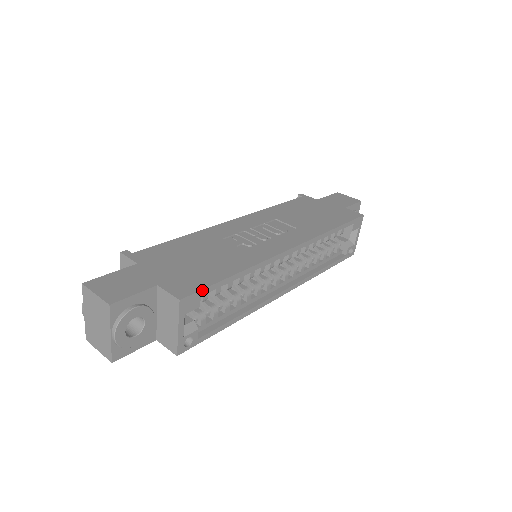
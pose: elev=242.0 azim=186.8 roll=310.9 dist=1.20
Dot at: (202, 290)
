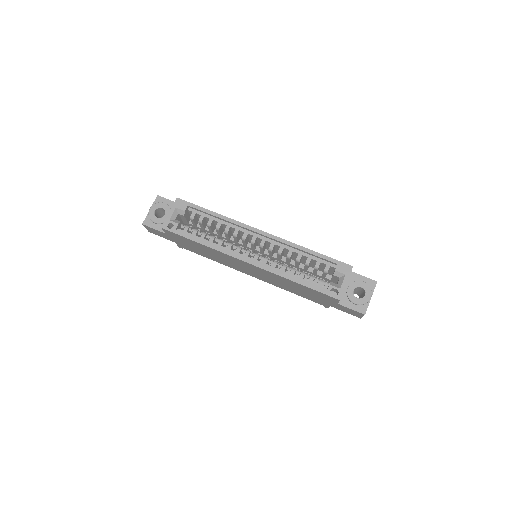
Dot at: (190, 203)
